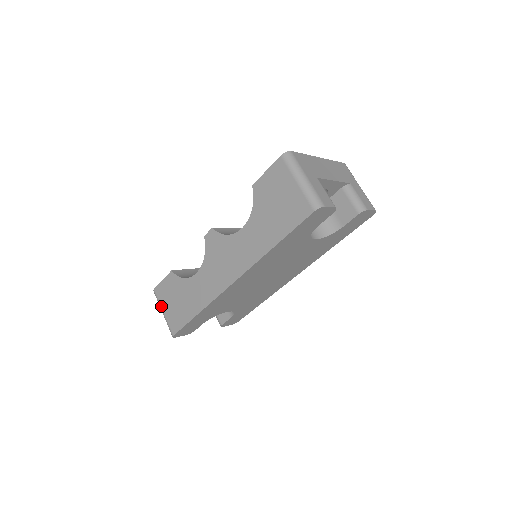
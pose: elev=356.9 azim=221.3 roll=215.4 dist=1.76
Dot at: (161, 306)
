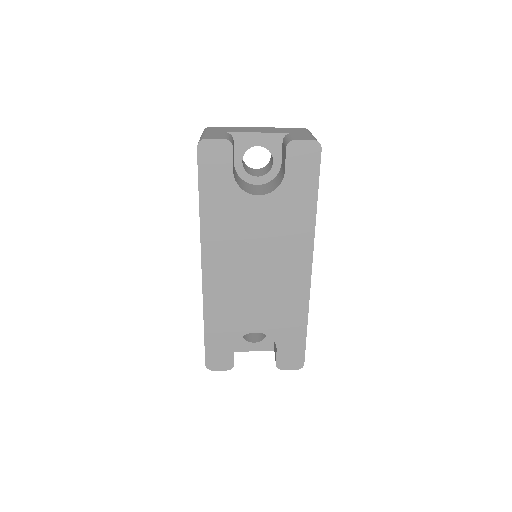
Dot at: occluded
